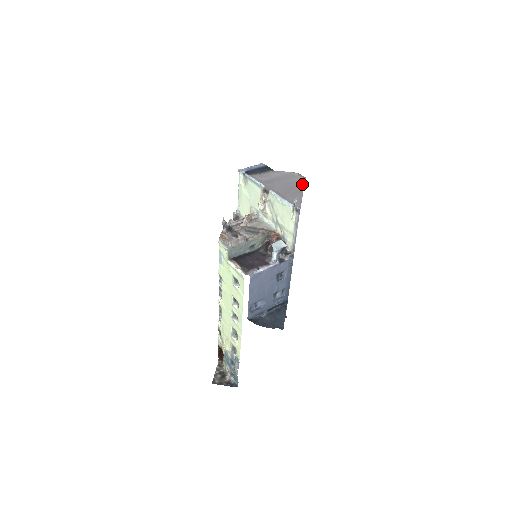
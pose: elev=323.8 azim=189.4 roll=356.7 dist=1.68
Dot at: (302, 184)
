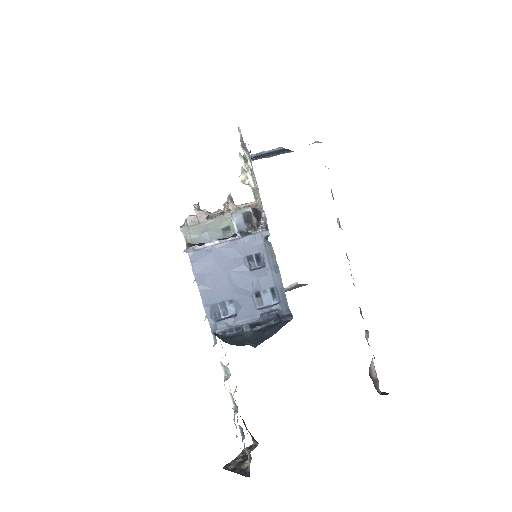
Dot at: occluded
